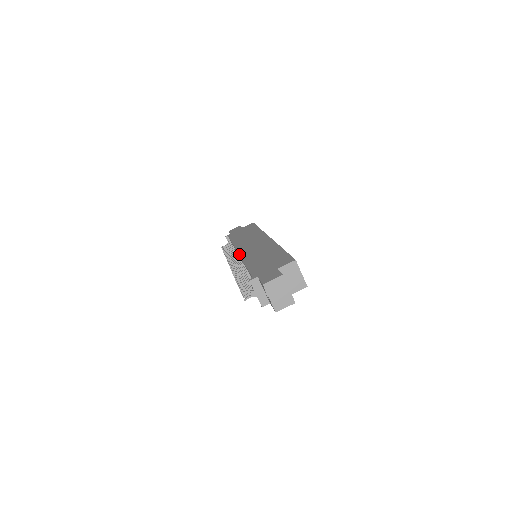
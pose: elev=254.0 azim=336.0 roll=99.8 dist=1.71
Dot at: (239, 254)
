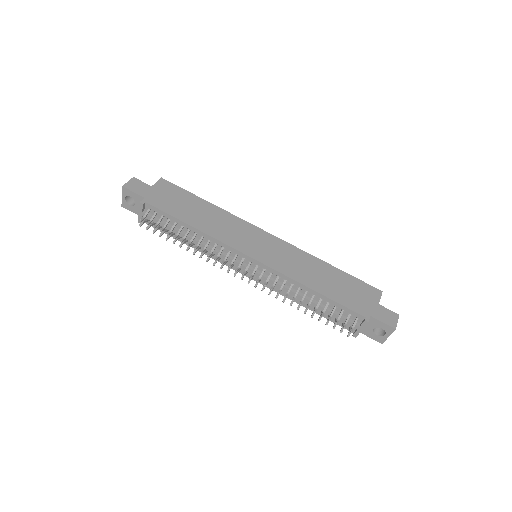
Dot at: (267, 265)
